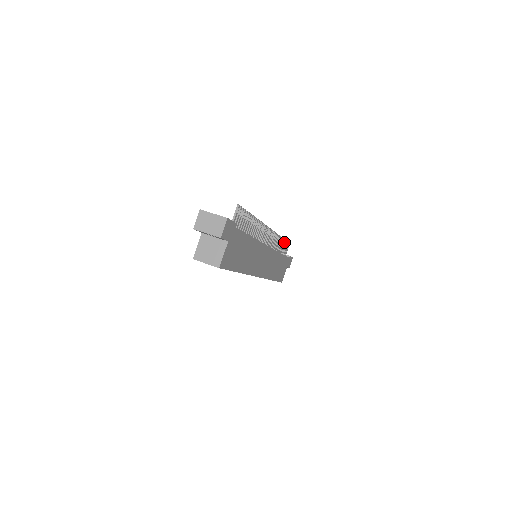
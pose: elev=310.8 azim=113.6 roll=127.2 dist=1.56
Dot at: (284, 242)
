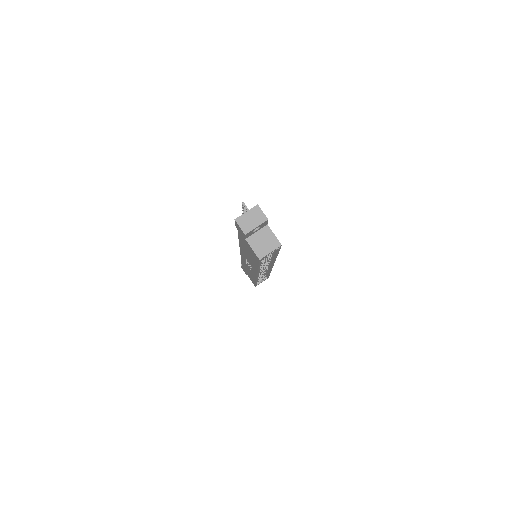
Dot at: occluded
